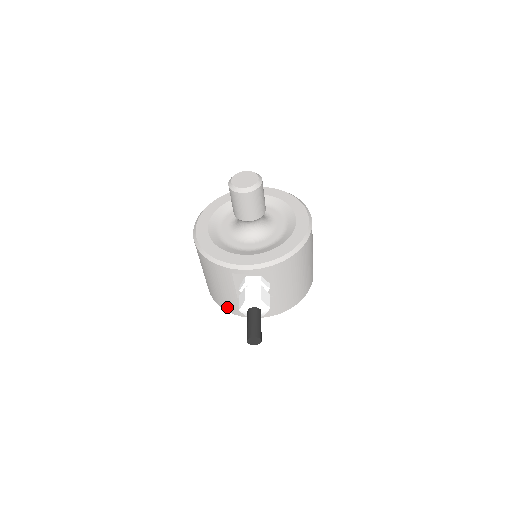
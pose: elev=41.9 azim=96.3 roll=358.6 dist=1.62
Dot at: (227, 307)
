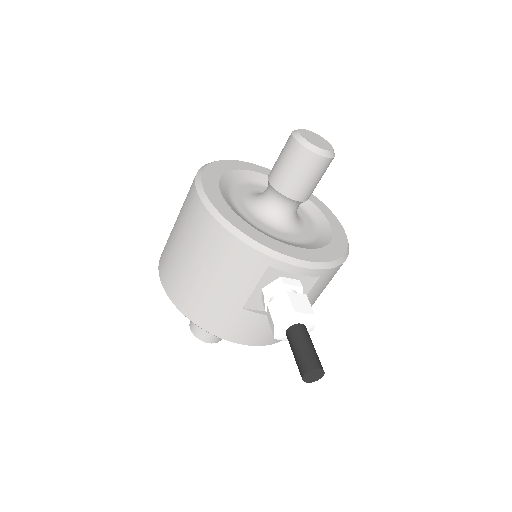
Dot at: (206, 320)
